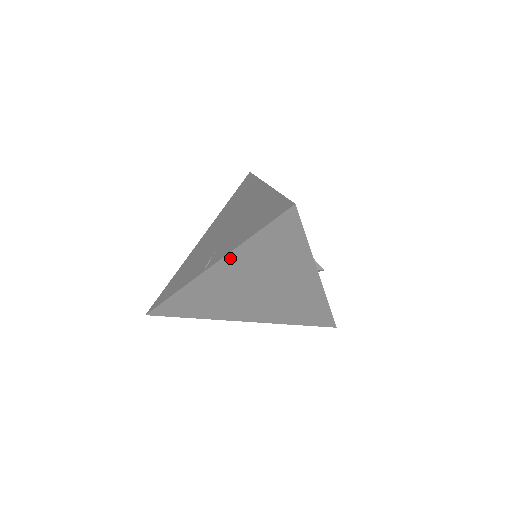
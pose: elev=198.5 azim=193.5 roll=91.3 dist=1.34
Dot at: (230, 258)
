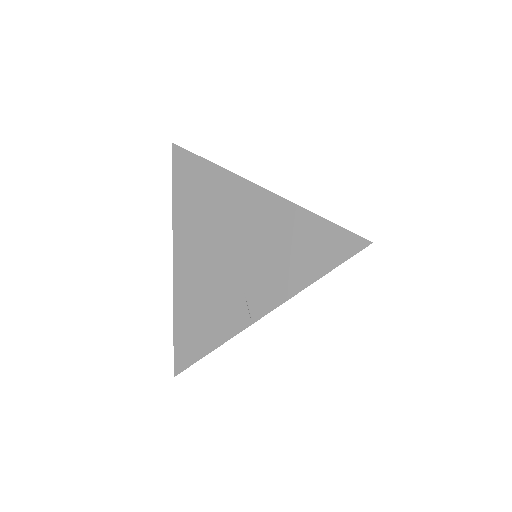
Dot at: (284, 302)
